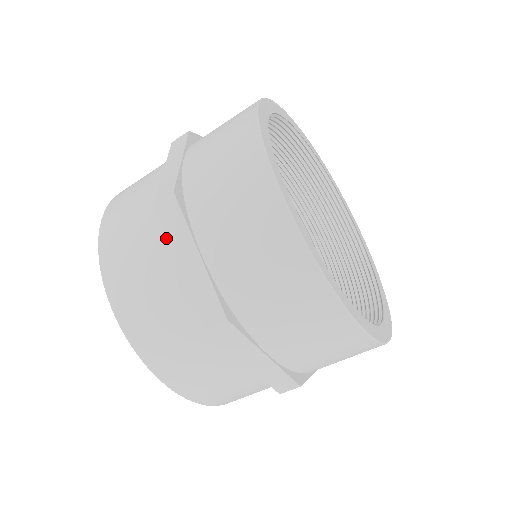
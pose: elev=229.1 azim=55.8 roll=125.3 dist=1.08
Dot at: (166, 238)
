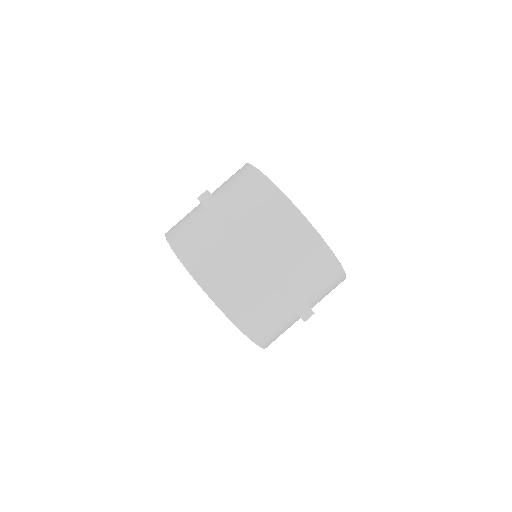
Dot at: occluded
